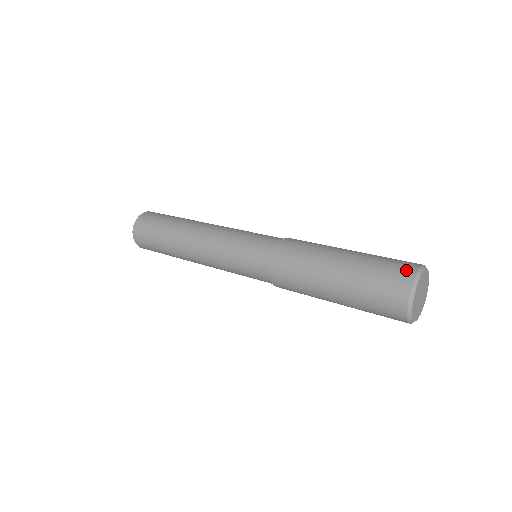
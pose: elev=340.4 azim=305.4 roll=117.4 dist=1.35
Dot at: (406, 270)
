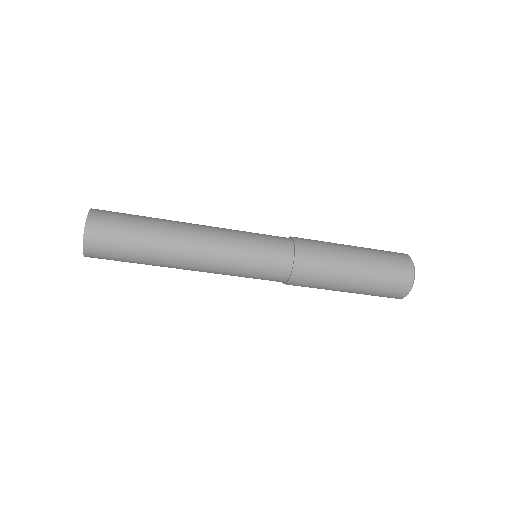
Dot at: occluded
